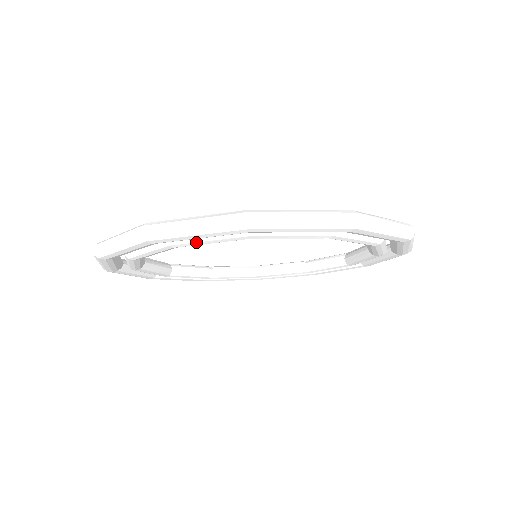
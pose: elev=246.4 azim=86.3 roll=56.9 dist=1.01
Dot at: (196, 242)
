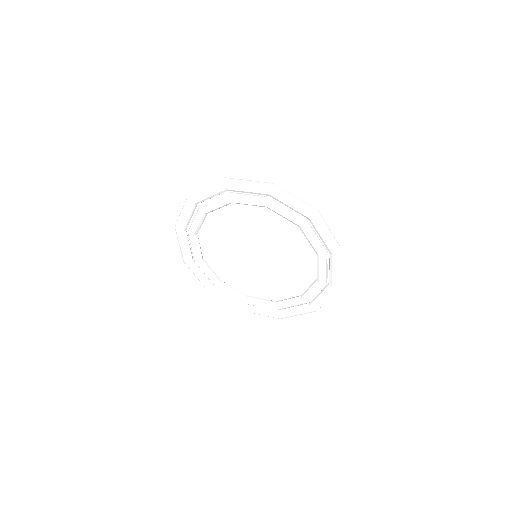
Dot at: (242, 199)
